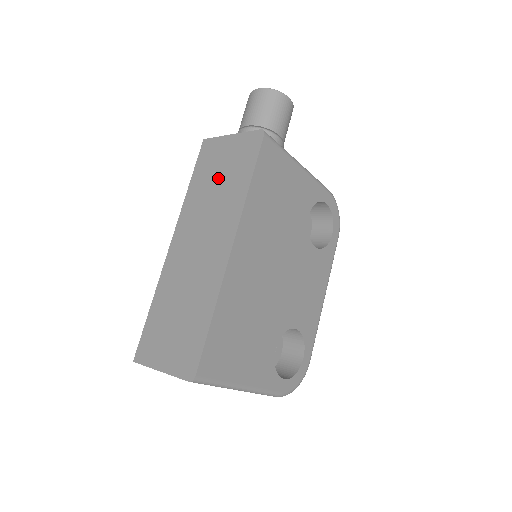
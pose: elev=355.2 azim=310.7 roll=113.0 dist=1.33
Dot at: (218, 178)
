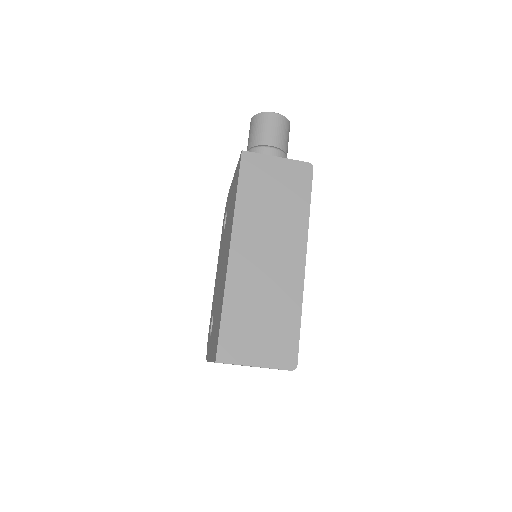
Dot at: (273, 196)
